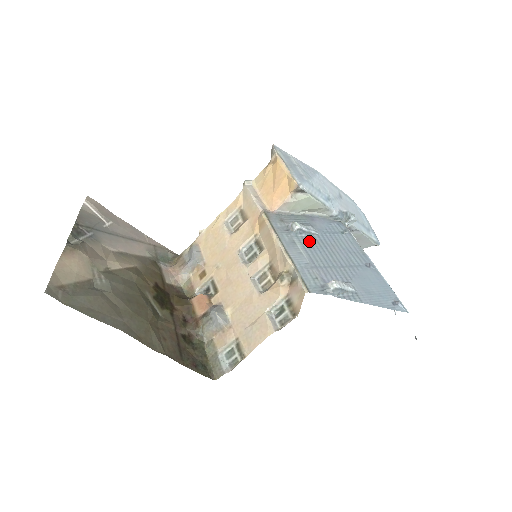
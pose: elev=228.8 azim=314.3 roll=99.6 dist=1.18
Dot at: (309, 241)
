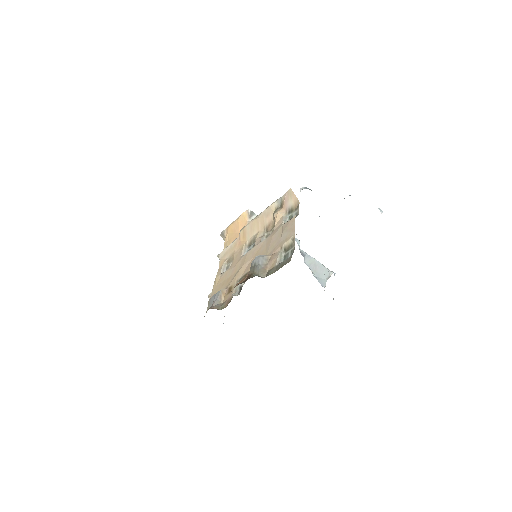
Dot at: occluded
